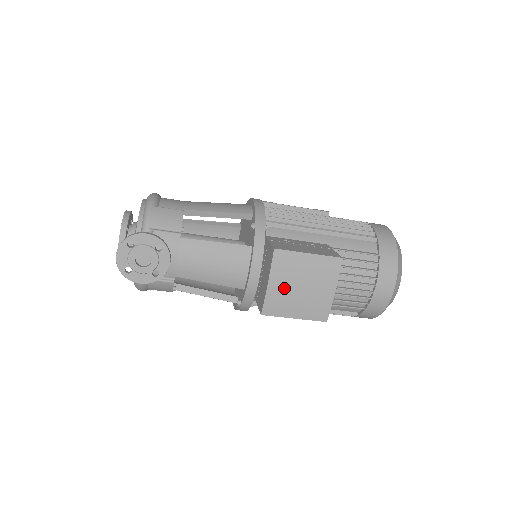
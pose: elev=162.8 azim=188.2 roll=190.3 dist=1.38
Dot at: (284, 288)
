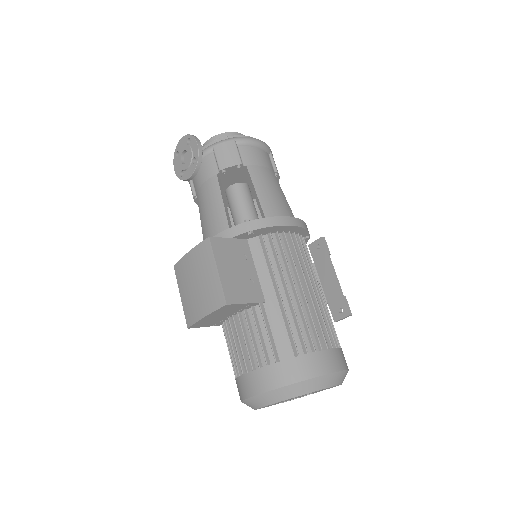
Dot at: (191, 268)
